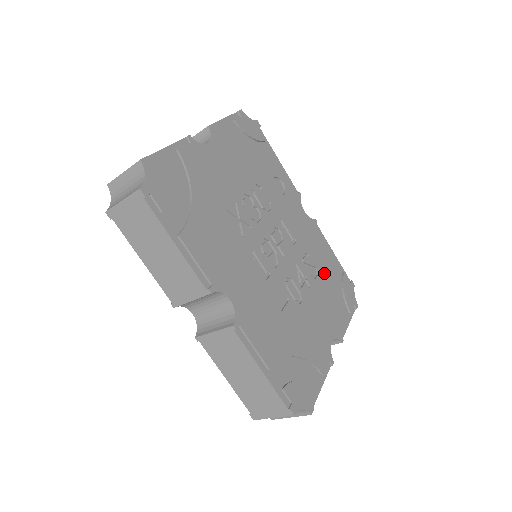
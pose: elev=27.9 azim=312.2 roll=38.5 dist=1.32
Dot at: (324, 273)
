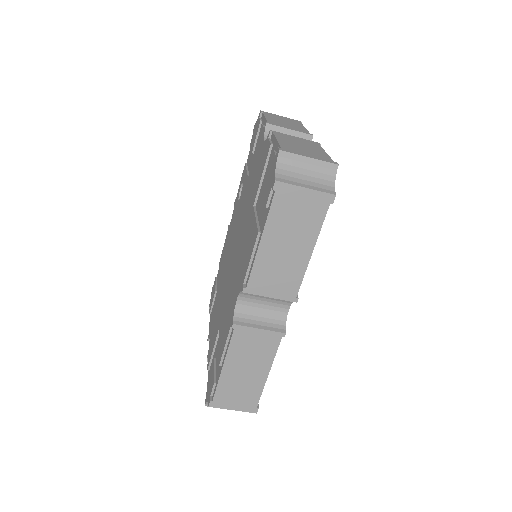
Dot at: occluded
